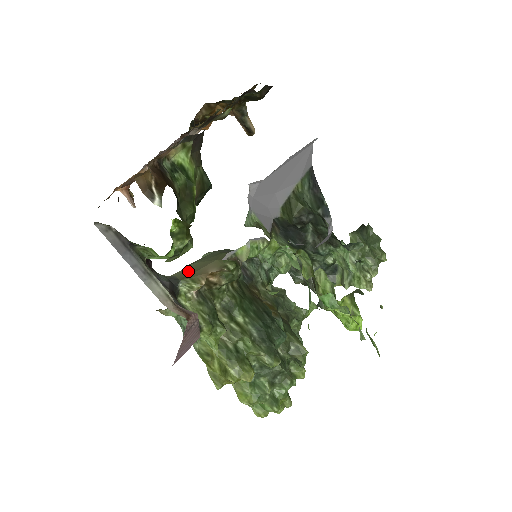
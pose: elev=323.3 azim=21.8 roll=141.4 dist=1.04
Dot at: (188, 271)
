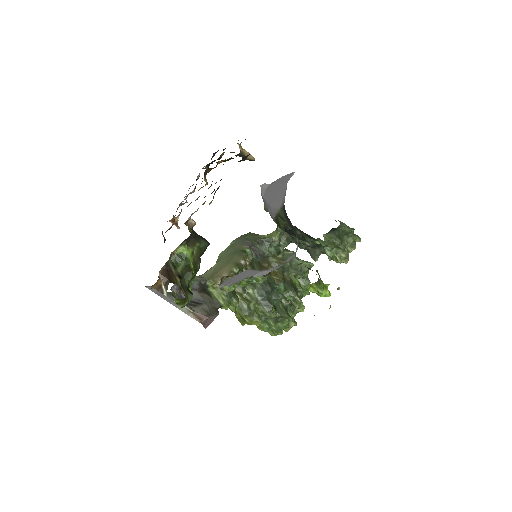
Dot at: (213, 271)
